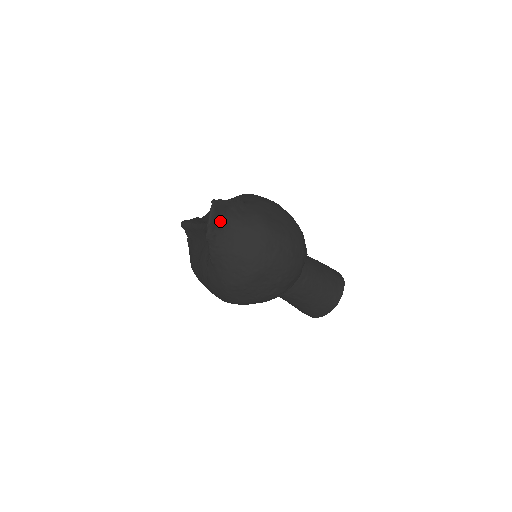
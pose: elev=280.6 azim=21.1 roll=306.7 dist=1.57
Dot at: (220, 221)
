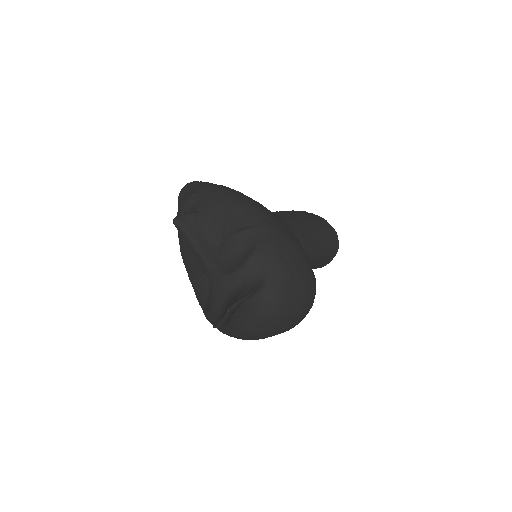
Dot at: (232, 316)
